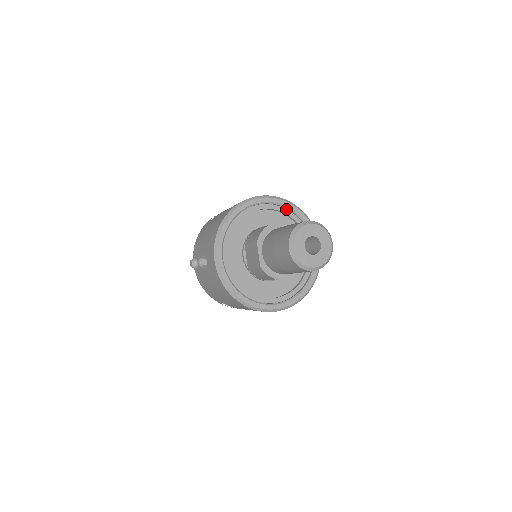
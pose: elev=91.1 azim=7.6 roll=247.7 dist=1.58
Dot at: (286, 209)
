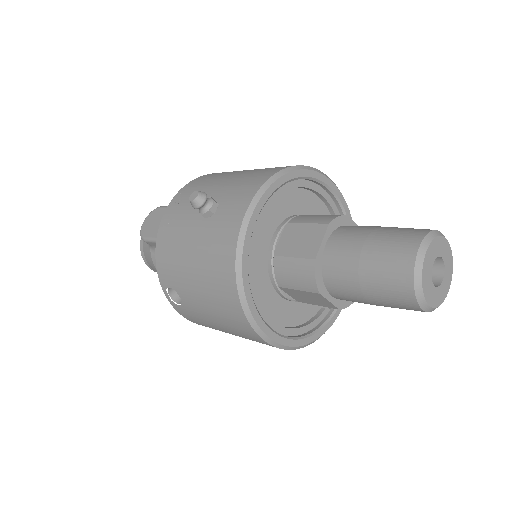
Dot at: occluded
